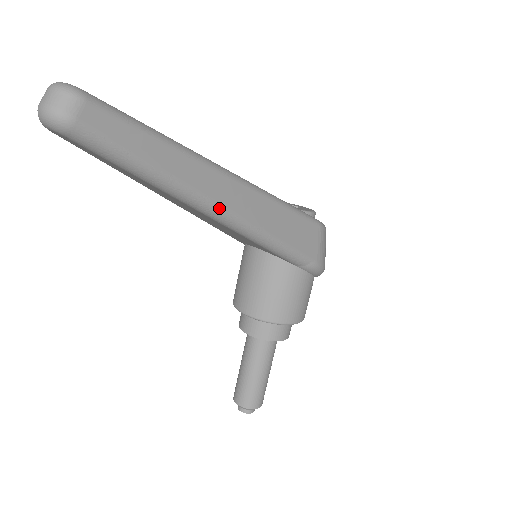
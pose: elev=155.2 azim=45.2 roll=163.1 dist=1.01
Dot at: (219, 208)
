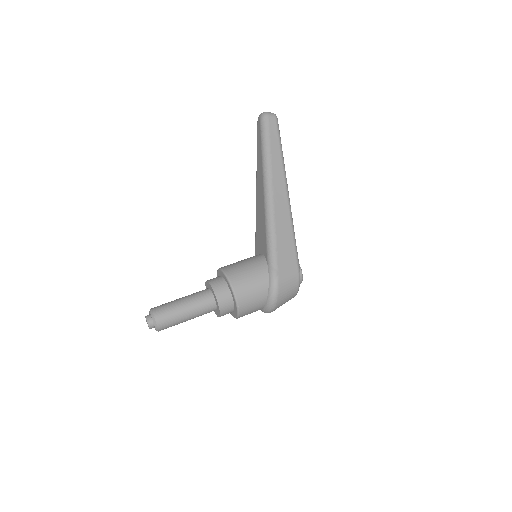
Dot at: (271, 187)
